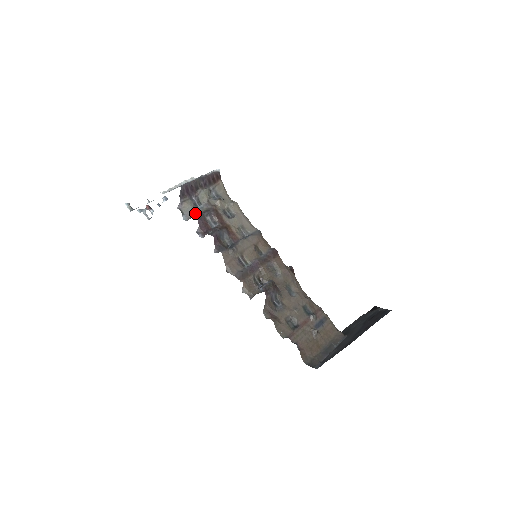
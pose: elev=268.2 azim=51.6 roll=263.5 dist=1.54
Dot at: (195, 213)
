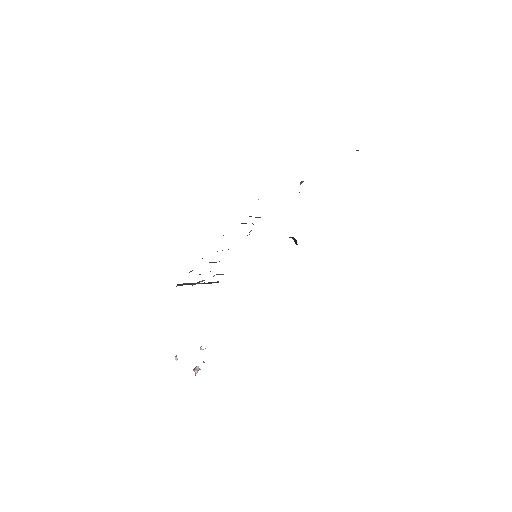
Dot at: occluded
